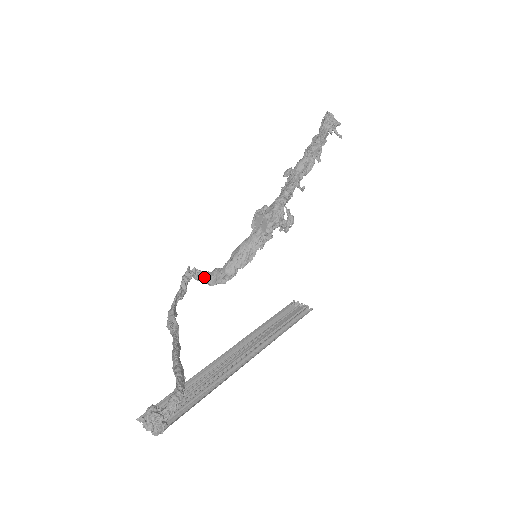
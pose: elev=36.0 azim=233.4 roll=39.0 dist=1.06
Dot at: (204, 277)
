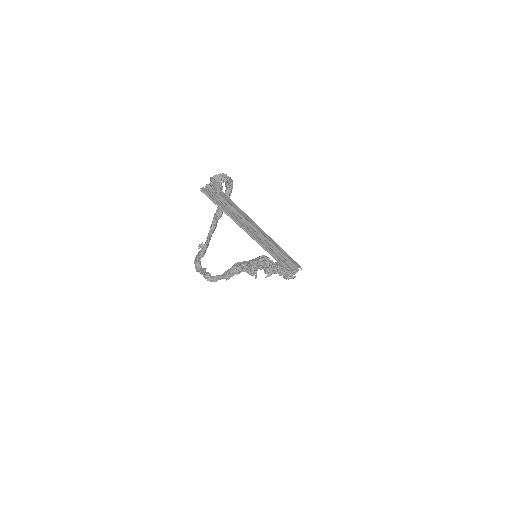
Dot at: (216, 276)
